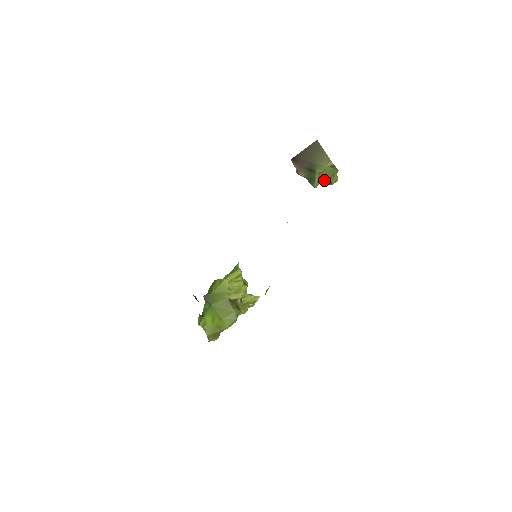
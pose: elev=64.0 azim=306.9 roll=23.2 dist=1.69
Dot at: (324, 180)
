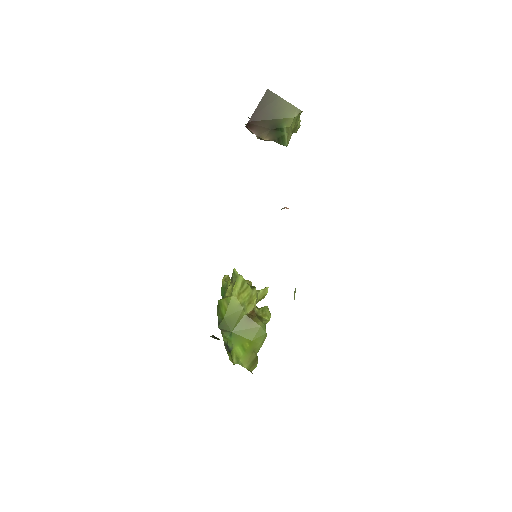
Dot at: occluded
